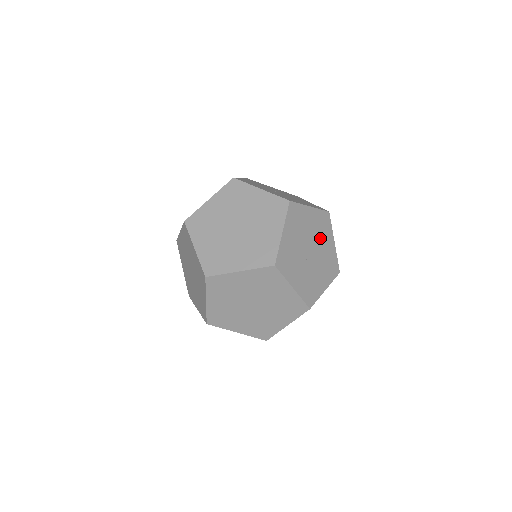
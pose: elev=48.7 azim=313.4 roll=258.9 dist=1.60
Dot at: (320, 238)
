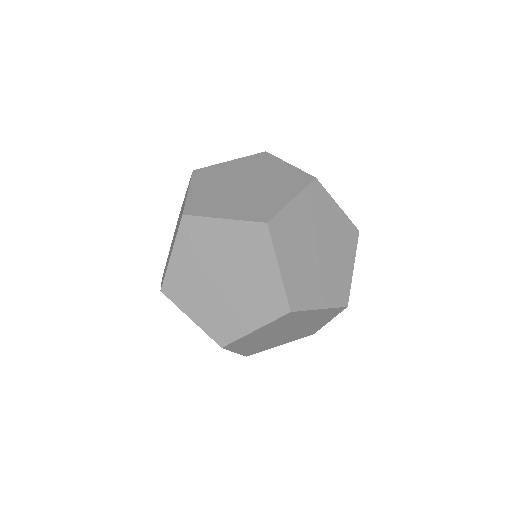
Dot at: occluded
